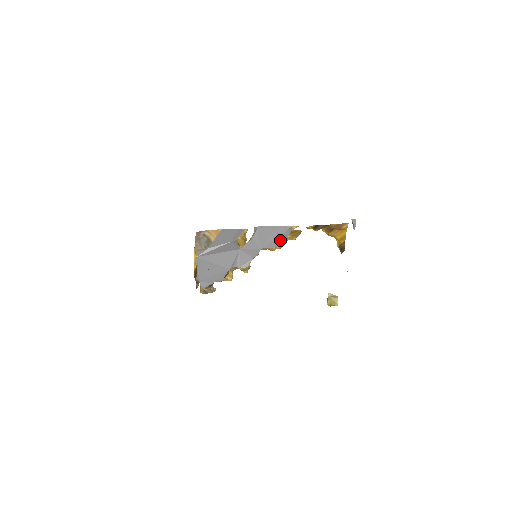
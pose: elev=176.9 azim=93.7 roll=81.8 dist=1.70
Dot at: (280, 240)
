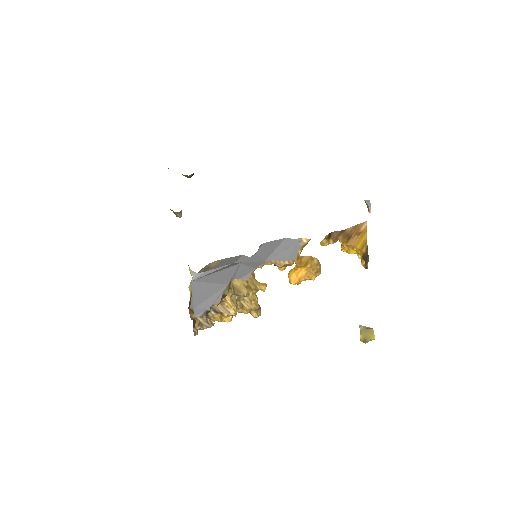
Dot at: (289, 254)
